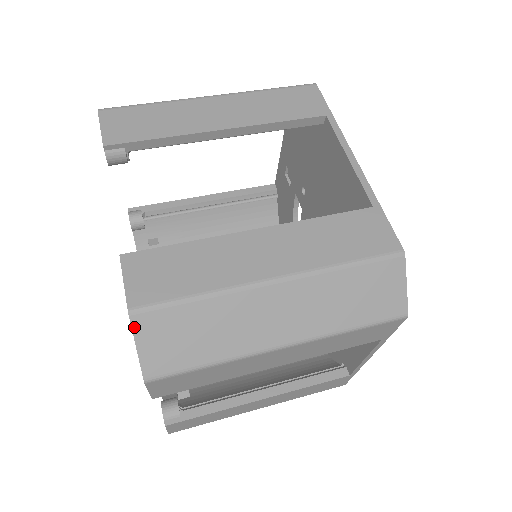
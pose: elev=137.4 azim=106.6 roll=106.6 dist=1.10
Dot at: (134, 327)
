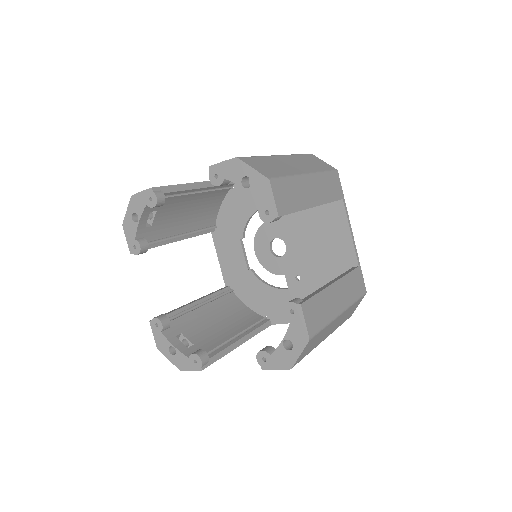
Dot at: (306, 346)
